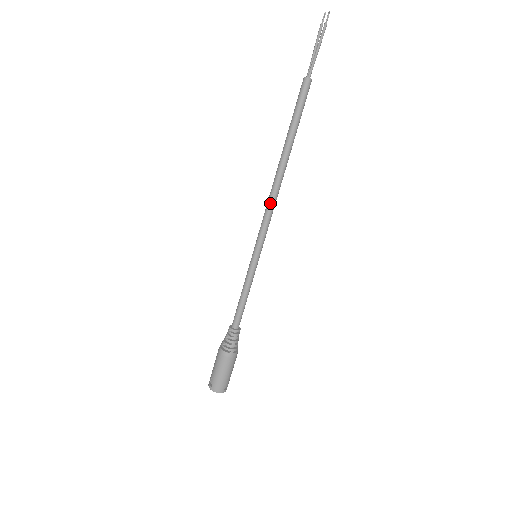
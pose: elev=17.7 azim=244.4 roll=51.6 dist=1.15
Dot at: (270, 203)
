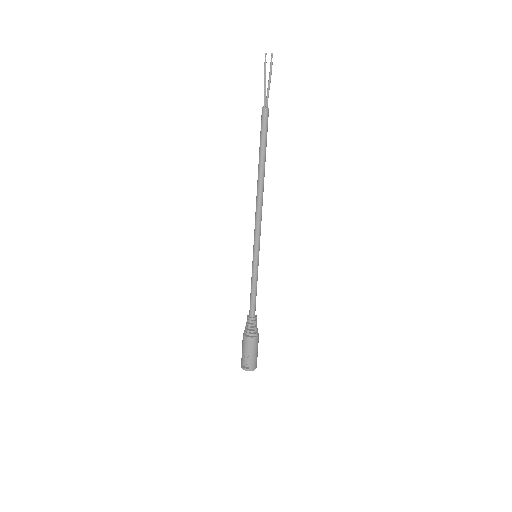
Dot at: (260, 212)
